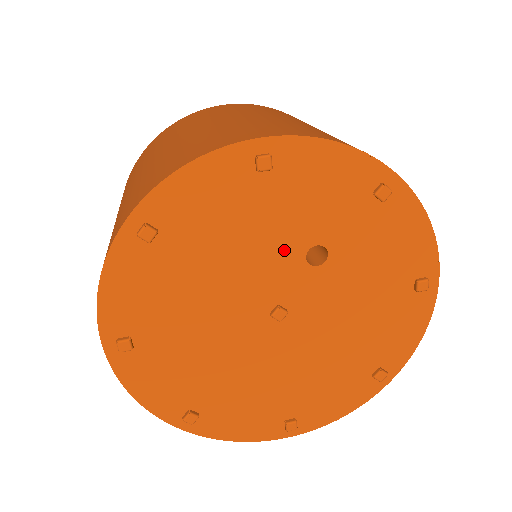
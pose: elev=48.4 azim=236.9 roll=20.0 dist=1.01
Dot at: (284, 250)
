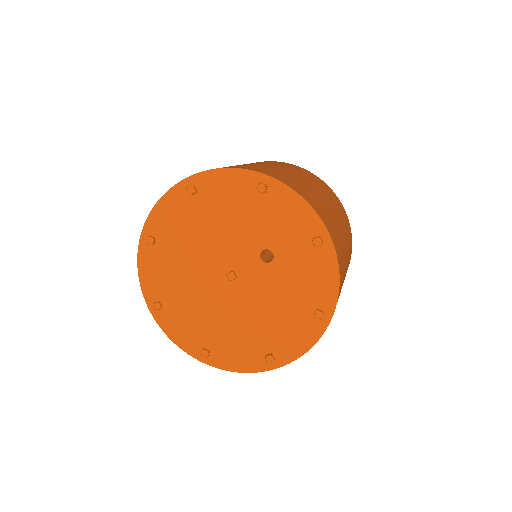
Dot at: (251, 241)
